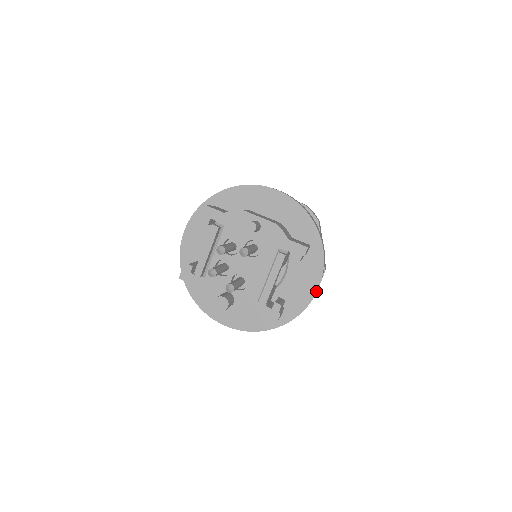
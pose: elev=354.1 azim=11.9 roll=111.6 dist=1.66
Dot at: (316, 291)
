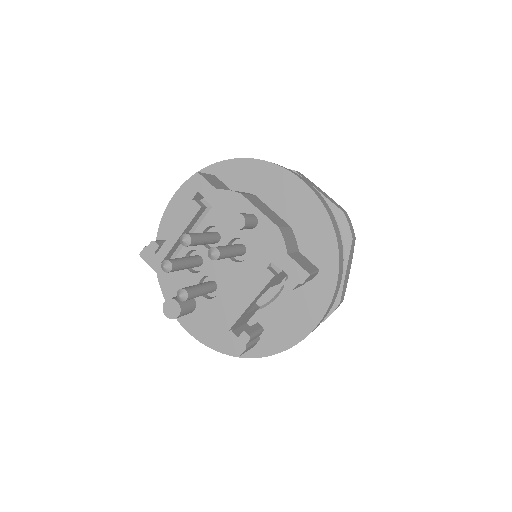
Dot at: (310, 332)
